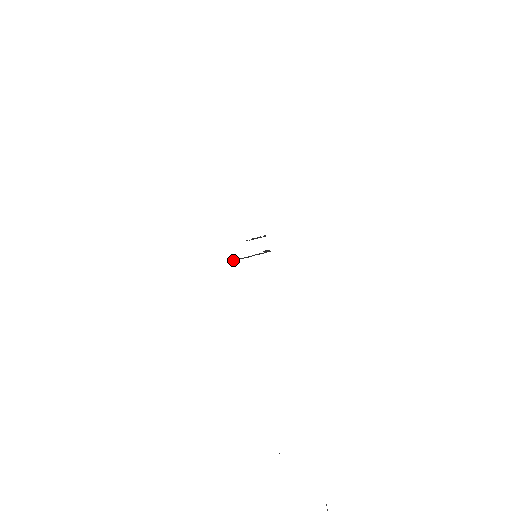
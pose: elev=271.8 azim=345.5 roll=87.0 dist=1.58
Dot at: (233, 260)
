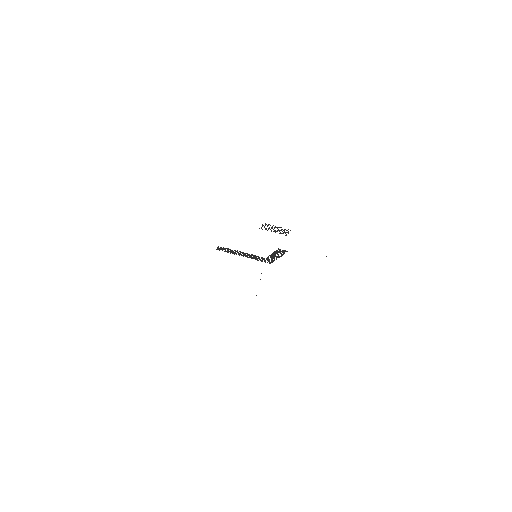
Dot at: occluded
